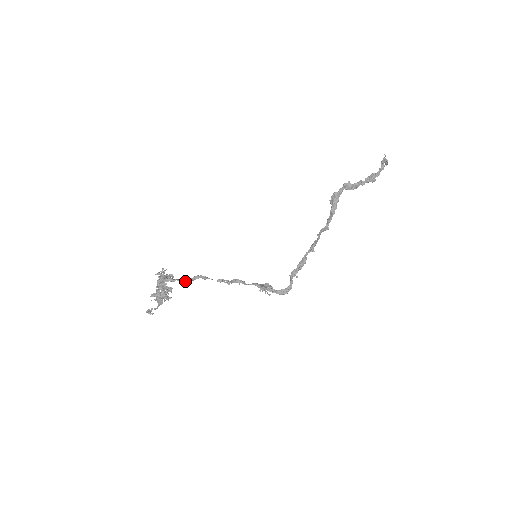
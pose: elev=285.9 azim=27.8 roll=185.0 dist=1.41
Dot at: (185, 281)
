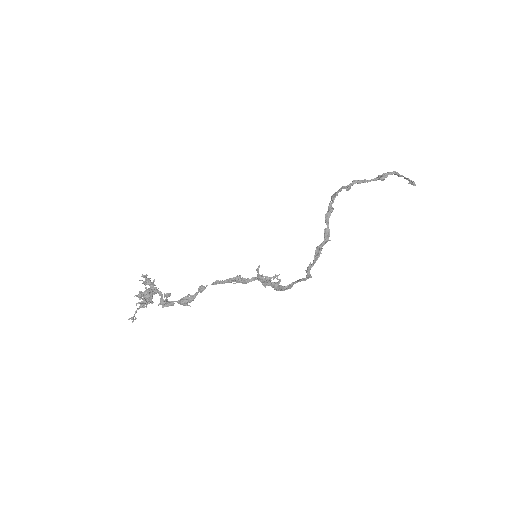
Dot at: (182, 299)
